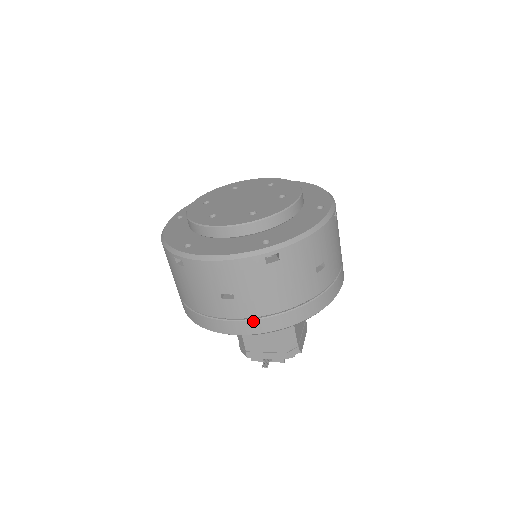
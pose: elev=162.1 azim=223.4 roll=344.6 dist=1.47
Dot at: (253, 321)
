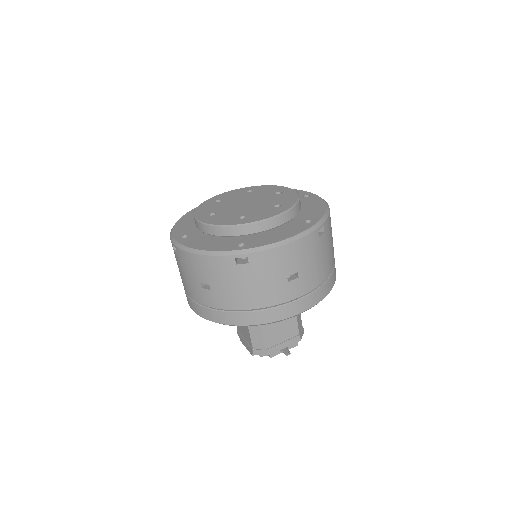
Dot at: (310, 295)
